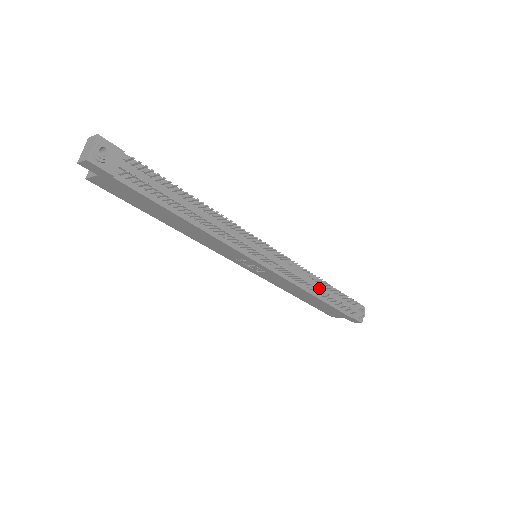
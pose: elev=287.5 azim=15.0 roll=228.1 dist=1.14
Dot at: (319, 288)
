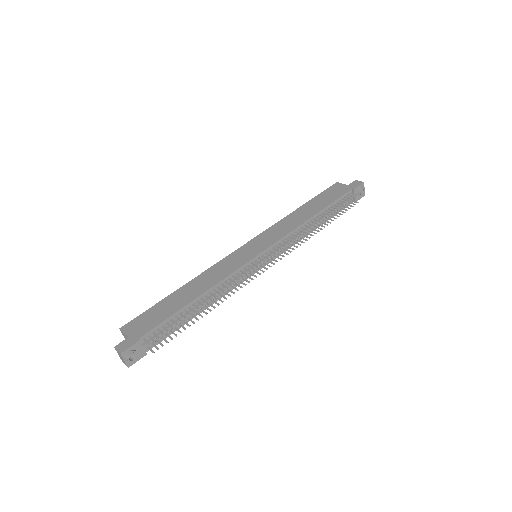
Dot at: (316, 224)
